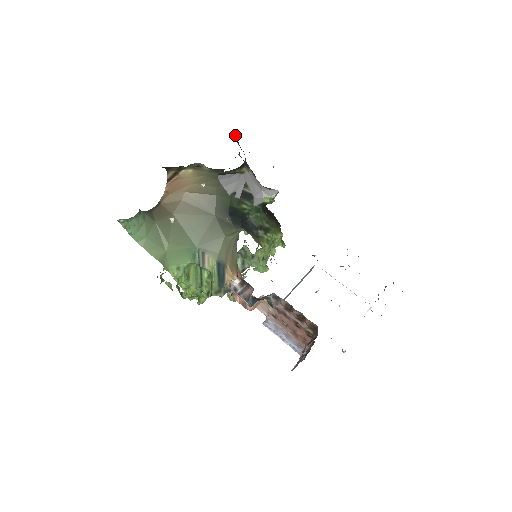
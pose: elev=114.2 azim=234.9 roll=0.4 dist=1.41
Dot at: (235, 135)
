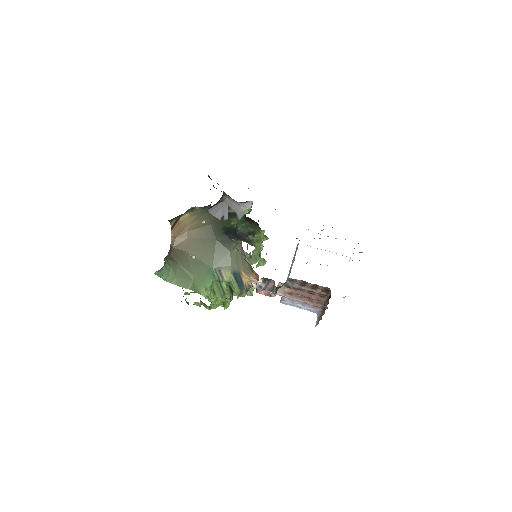
Dot at: (208, 175)
